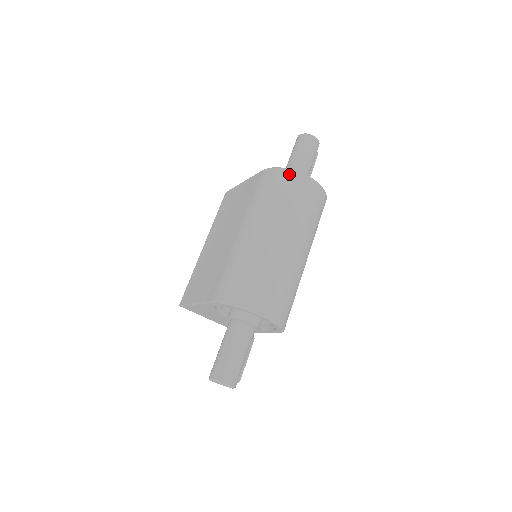
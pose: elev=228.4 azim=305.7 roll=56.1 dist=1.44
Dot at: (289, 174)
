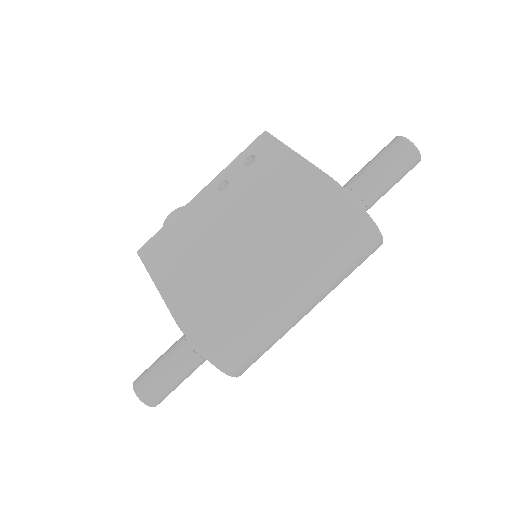
Dot at: (358, 216)
